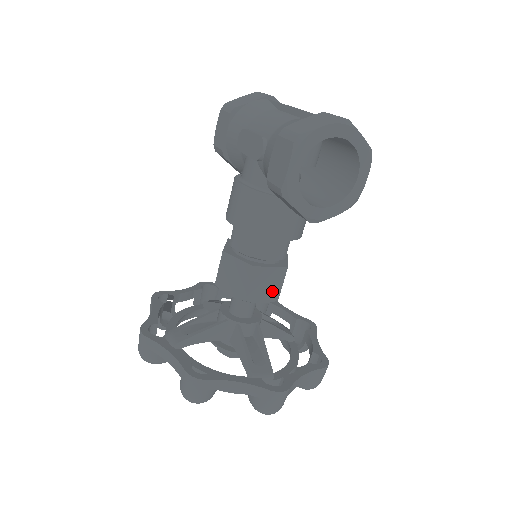
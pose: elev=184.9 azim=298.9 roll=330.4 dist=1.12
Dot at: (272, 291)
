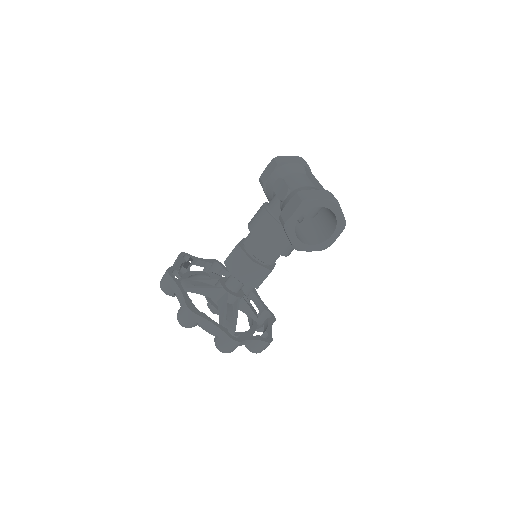
Dot at: (256, 281)
